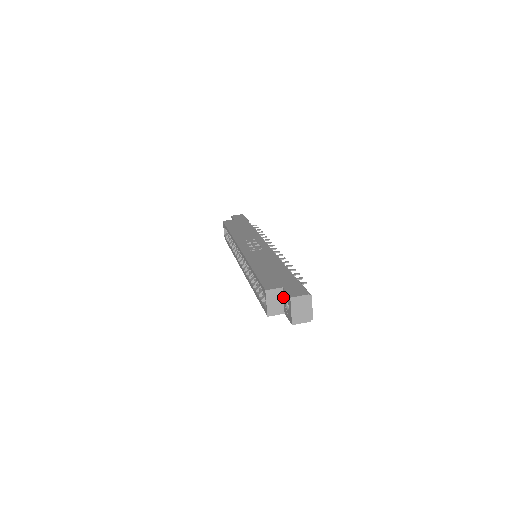
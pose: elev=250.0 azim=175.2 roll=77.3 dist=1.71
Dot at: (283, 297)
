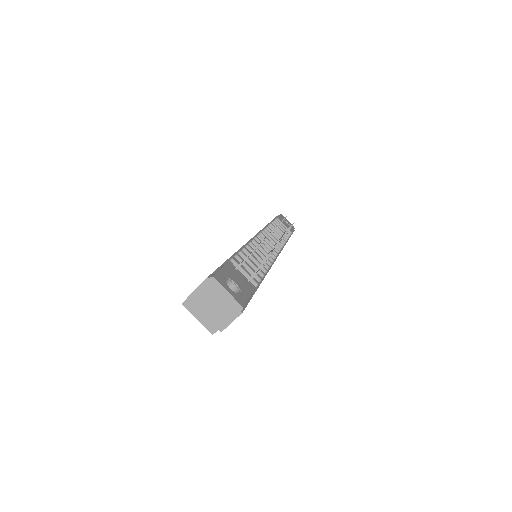
Dot at: occluded
